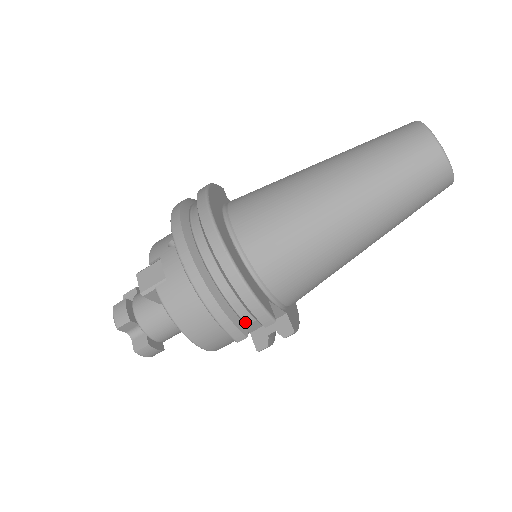
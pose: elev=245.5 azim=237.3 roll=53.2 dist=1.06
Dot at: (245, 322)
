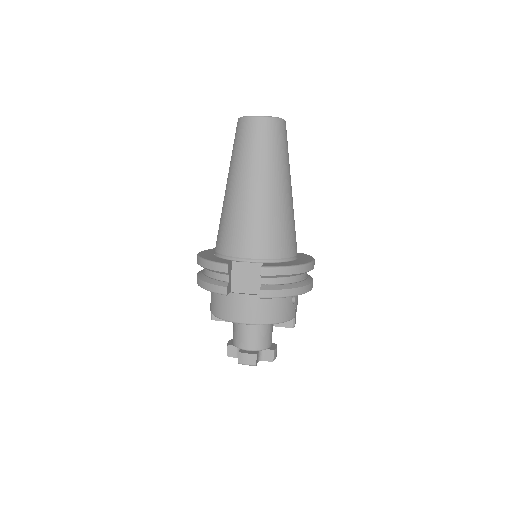
Dot at: (226, 281)
